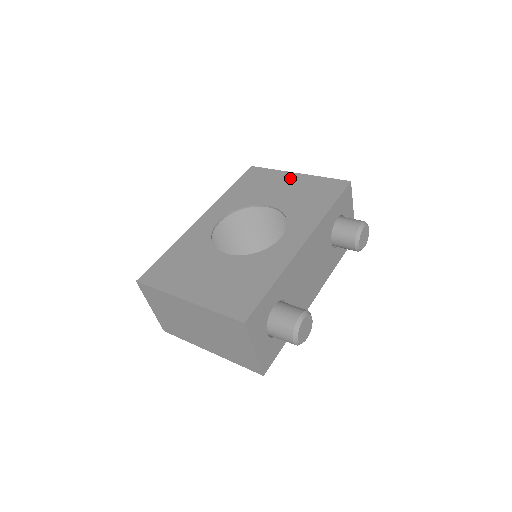
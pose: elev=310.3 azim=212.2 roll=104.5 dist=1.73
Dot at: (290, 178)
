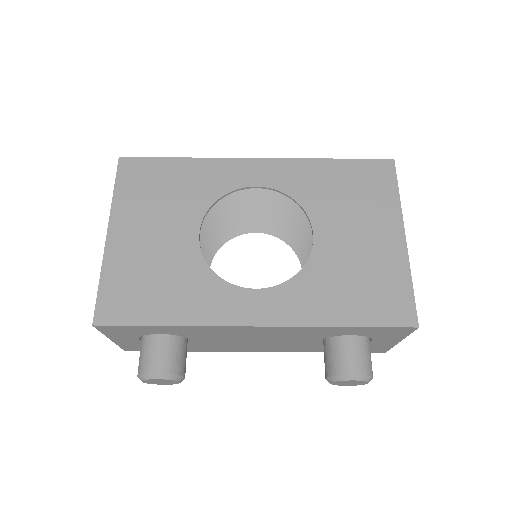
Dot at: (388, 231)
